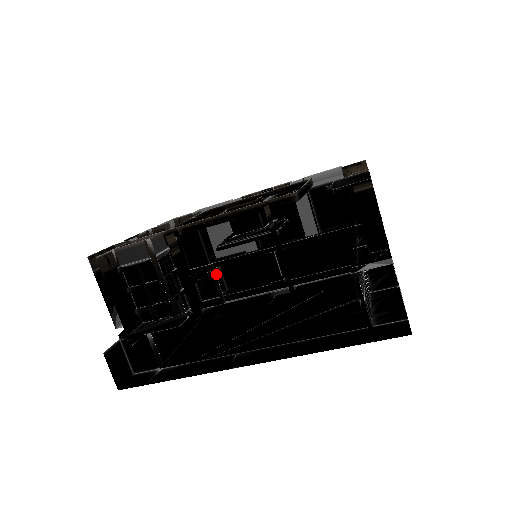
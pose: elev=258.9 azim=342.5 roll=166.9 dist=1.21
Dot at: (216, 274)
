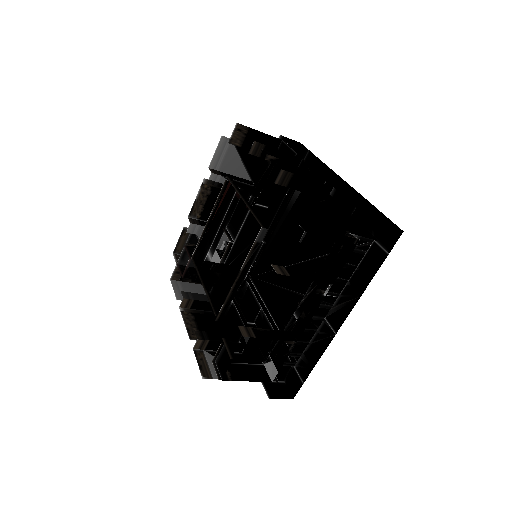
Dot at: occluded
